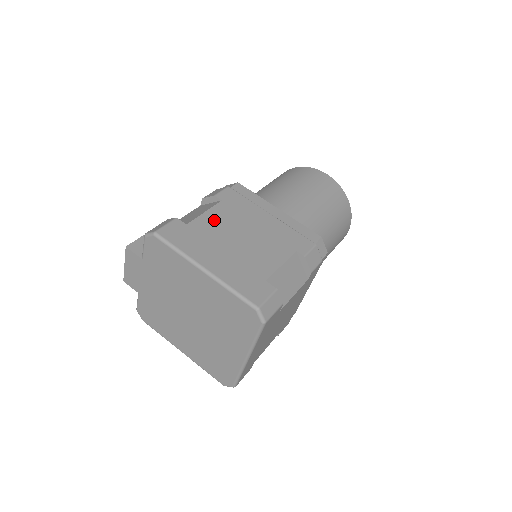
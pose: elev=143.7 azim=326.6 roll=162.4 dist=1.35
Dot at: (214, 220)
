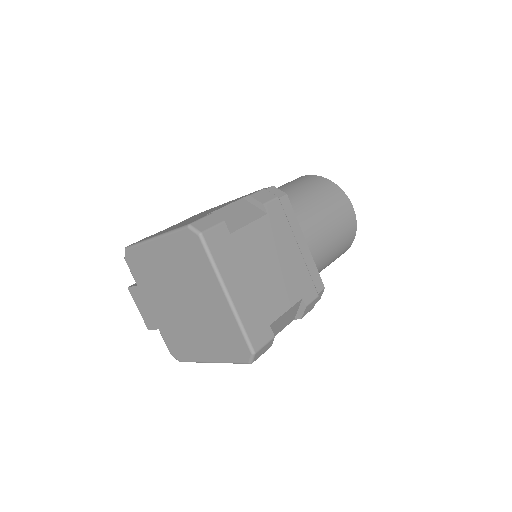
Dot at: occluded
